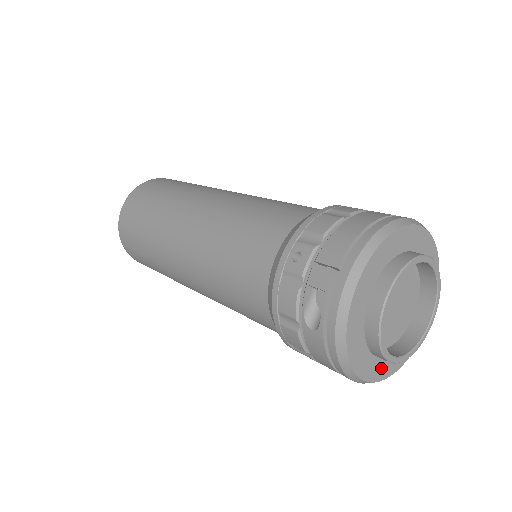
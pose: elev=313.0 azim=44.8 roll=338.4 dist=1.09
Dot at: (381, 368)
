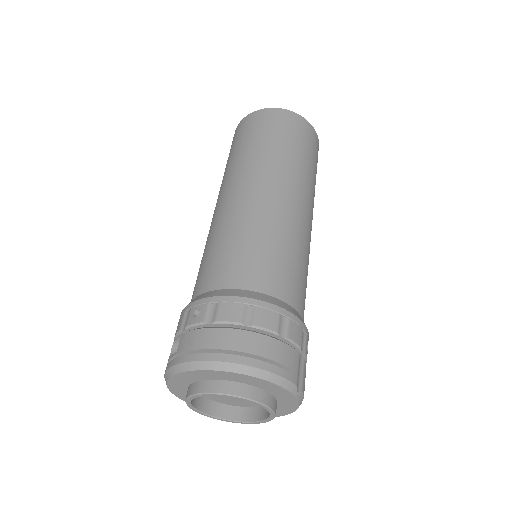
Dot at: occluded
